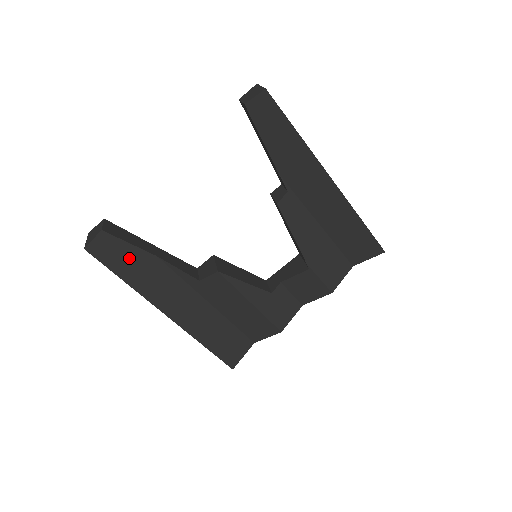
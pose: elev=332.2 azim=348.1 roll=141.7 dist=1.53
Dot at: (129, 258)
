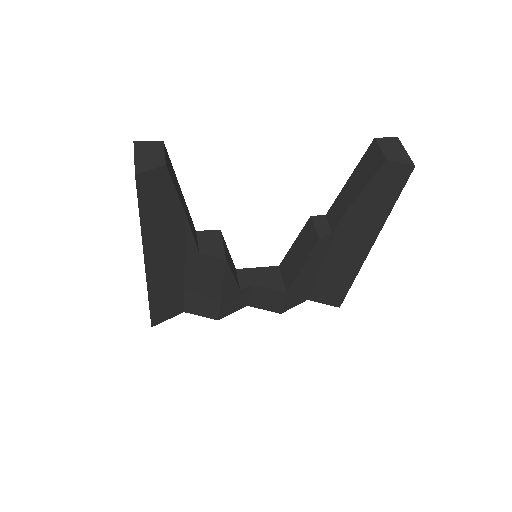
Dot at: (163, 203)
